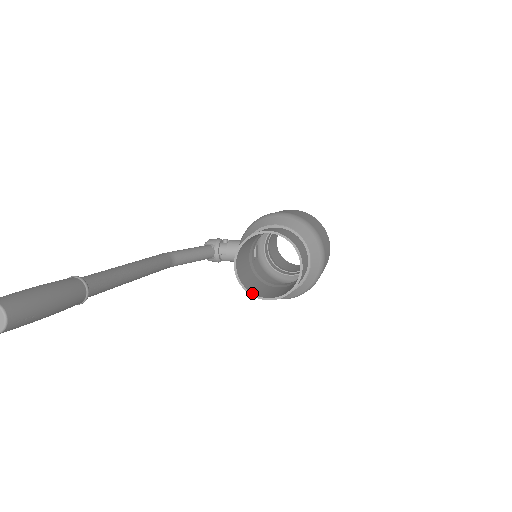
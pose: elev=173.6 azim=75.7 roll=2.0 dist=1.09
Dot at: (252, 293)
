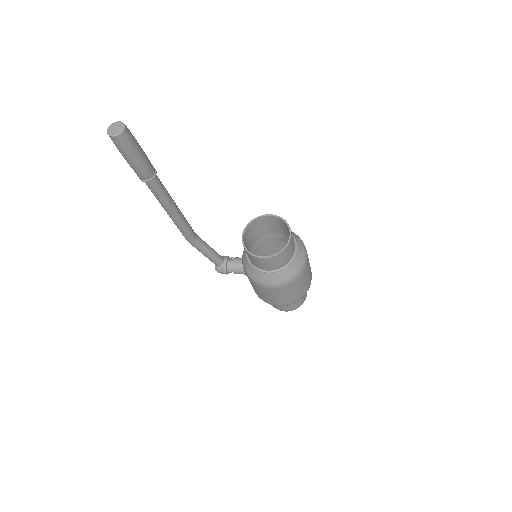
Dot at: occluded
